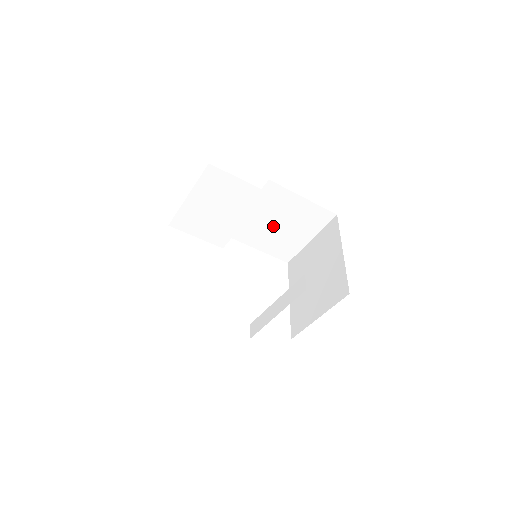
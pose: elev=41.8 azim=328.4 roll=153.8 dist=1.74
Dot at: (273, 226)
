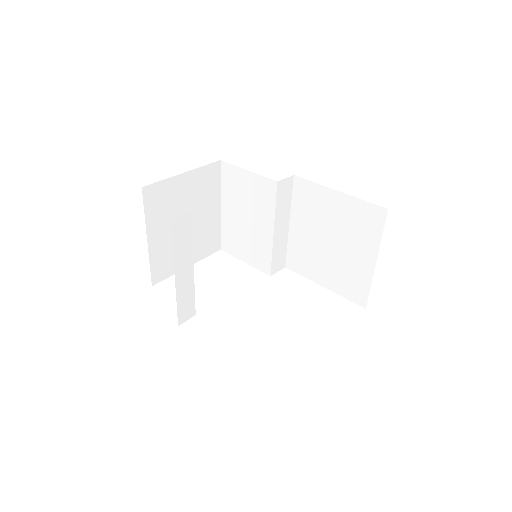
Dot at: (325, 245)
